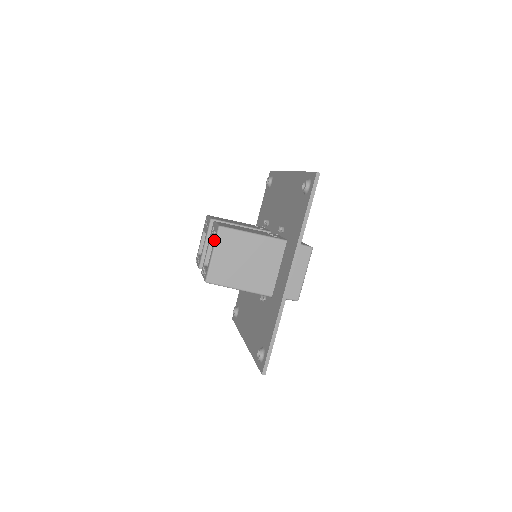
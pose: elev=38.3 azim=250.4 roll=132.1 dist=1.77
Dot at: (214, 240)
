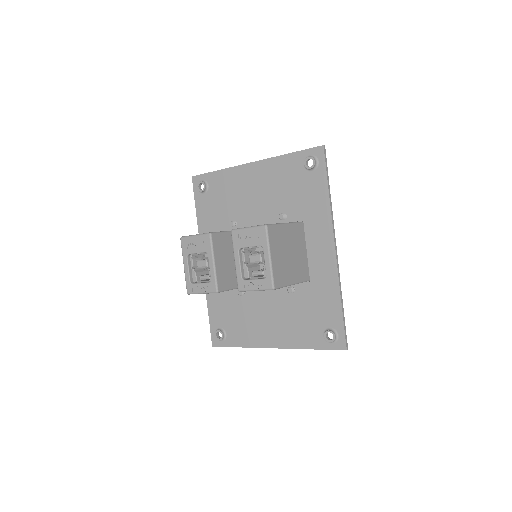
Dot at: (264, 242)
